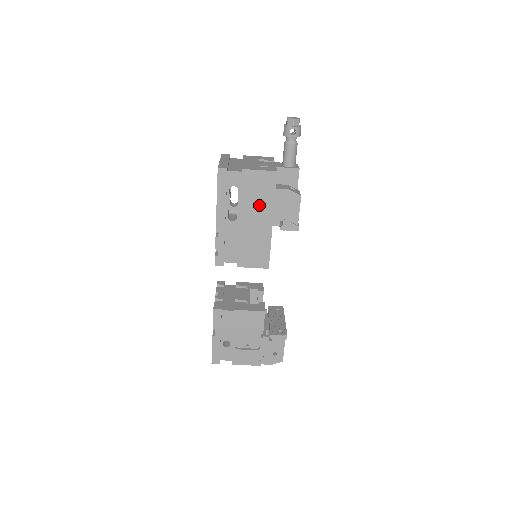
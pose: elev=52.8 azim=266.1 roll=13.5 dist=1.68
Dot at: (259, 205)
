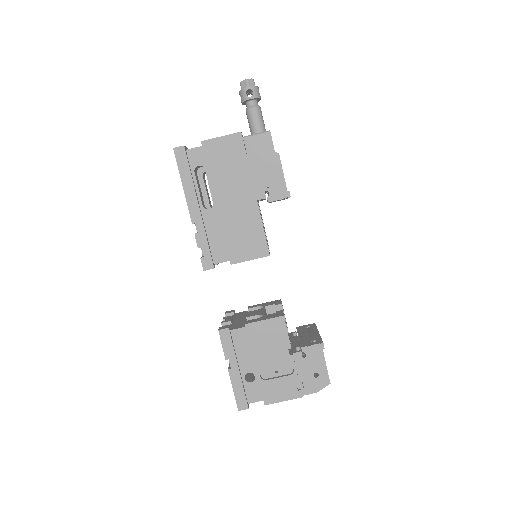
Dot at: (233, 178)
